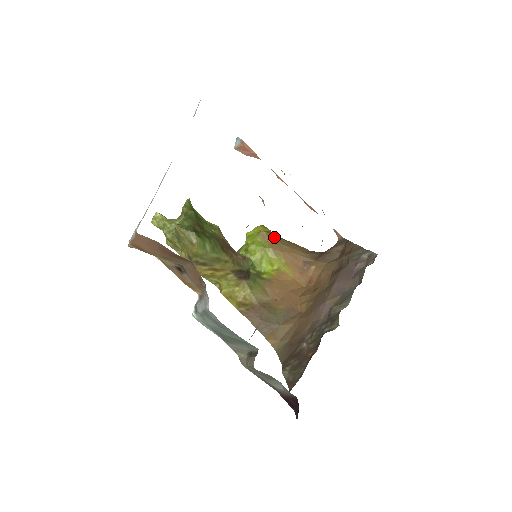
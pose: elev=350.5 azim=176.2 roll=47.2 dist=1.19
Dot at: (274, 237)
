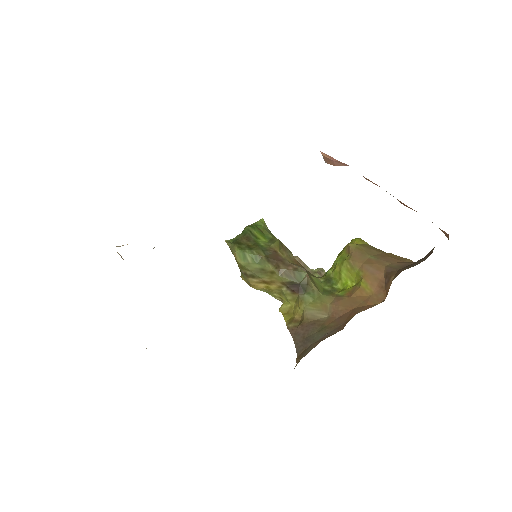
Dot at: (361, 248)
